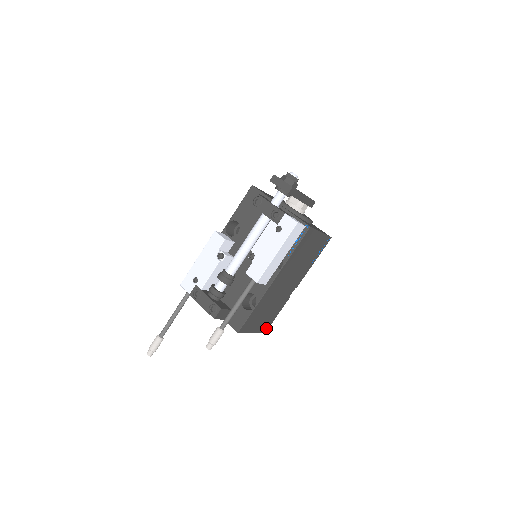
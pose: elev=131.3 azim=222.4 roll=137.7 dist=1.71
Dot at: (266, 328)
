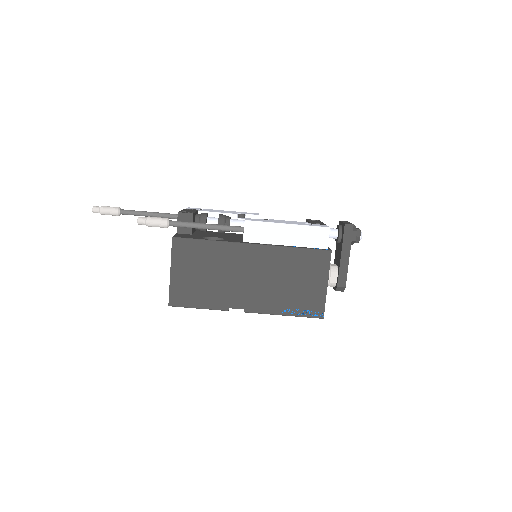
Dot at: (176, 301)
